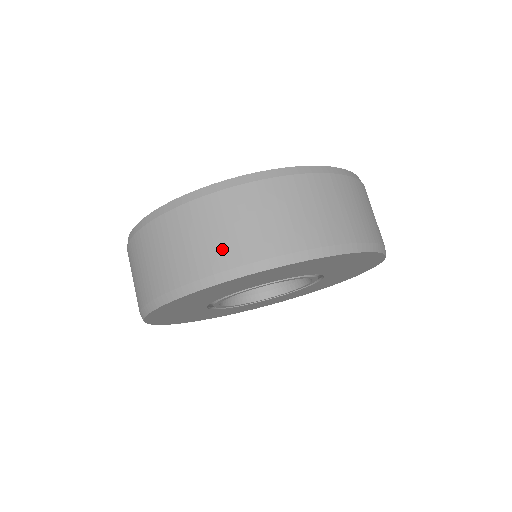
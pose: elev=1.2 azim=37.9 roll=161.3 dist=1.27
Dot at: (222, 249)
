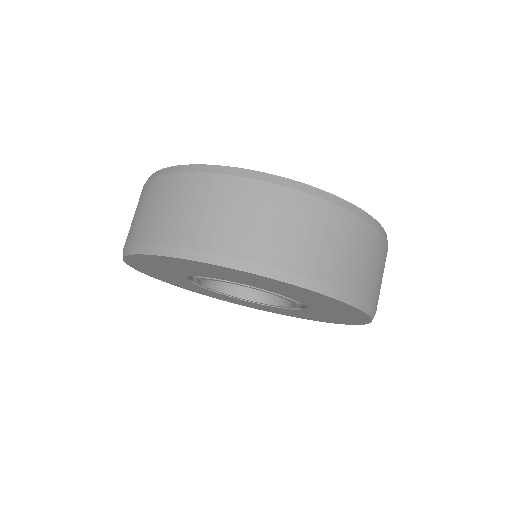
Dot at: (361, 277)
